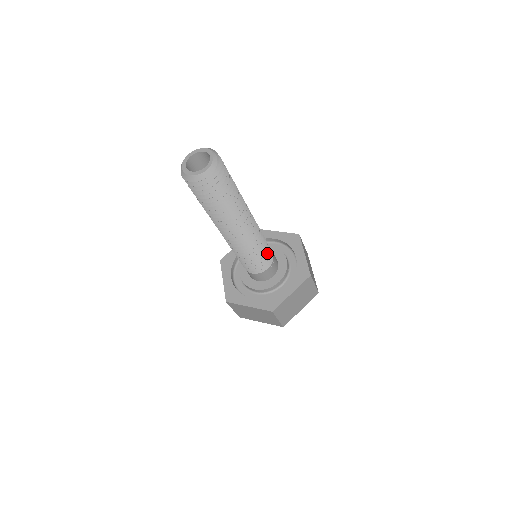
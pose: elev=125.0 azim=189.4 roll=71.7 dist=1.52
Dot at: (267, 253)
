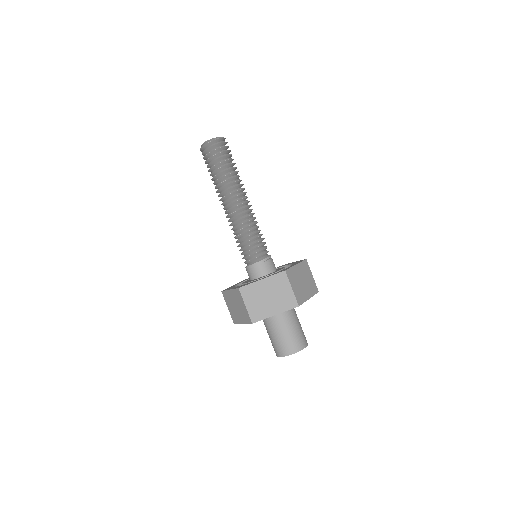
Dot at: (258, 246)
